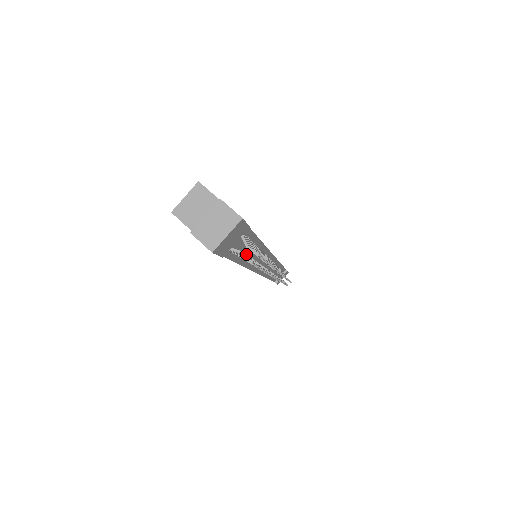
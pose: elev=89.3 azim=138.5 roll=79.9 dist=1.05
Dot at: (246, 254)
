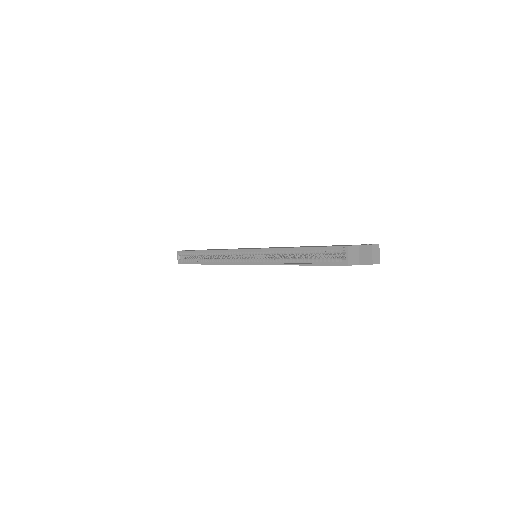
Dot at: occluded
